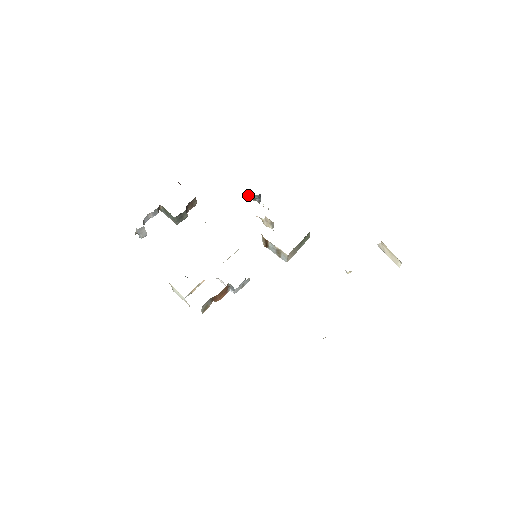
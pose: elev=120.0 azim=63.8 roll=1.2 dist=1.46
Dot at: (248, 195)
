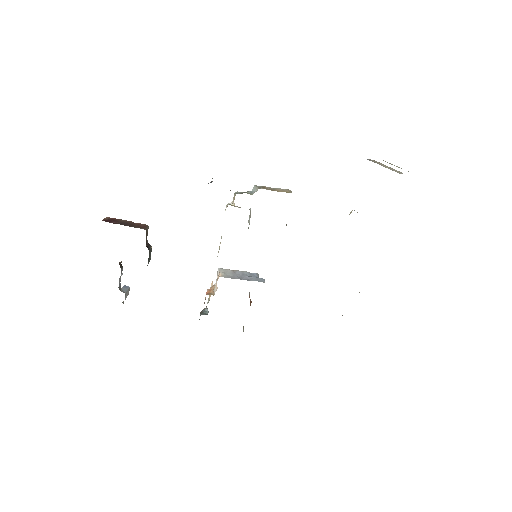
Dot at: occluded
